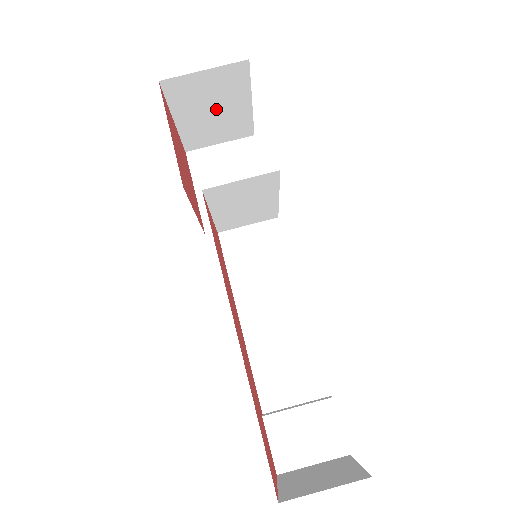
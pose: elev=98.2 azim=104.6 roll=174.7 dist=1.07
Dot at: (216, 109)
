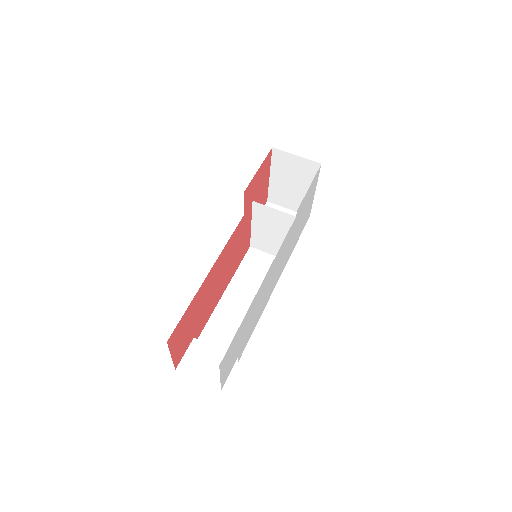
Dot at: (294, 183)
